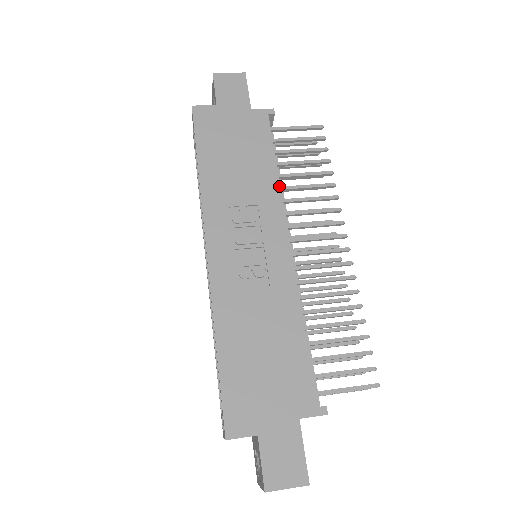
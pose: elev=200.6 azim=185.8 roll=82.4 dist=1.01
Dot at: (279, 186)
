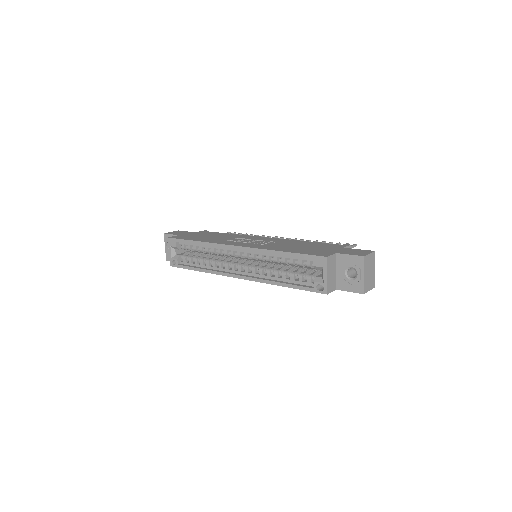
Dot at: (238, 235)
